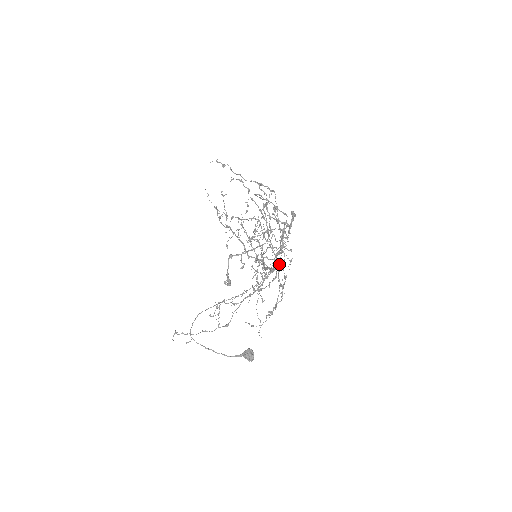
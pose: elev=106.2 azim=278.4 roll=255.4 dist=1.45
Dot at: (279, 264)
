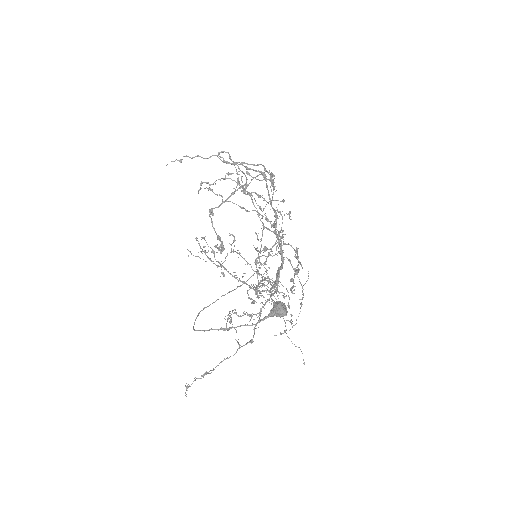
Dot at: (283, 243)
